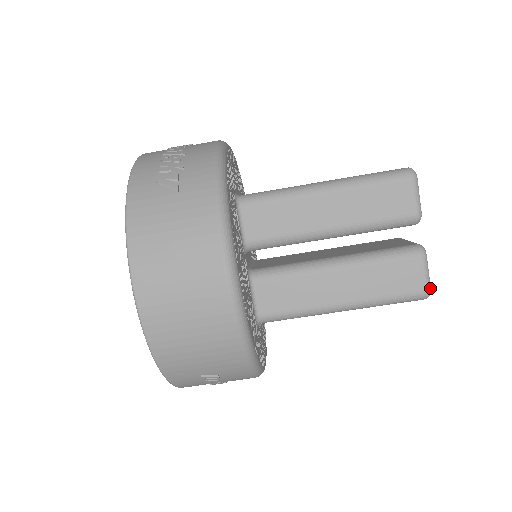
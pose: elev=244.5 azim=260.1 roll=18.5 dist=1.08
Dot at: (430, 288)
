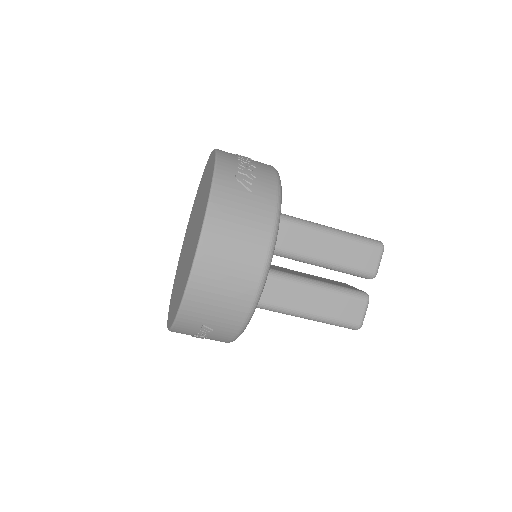
Dot at: (362, 324)
